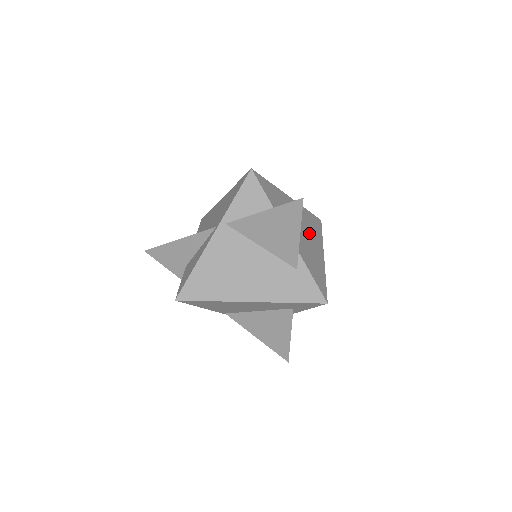
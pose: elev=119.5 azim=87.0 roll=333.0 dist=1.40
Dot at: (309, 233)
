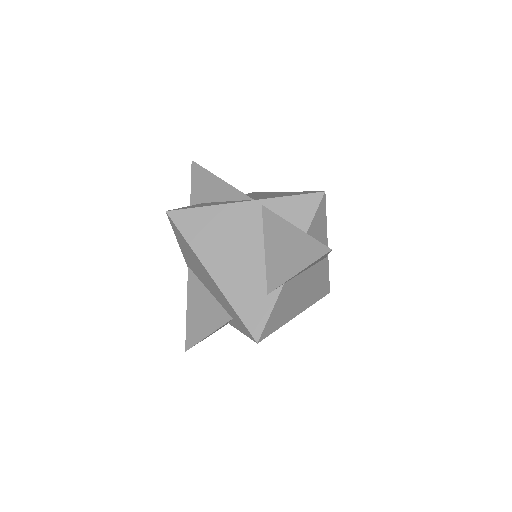
Dot at: (309, 286)
